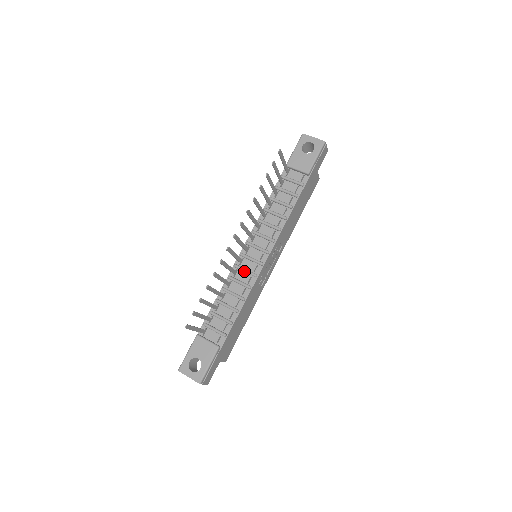
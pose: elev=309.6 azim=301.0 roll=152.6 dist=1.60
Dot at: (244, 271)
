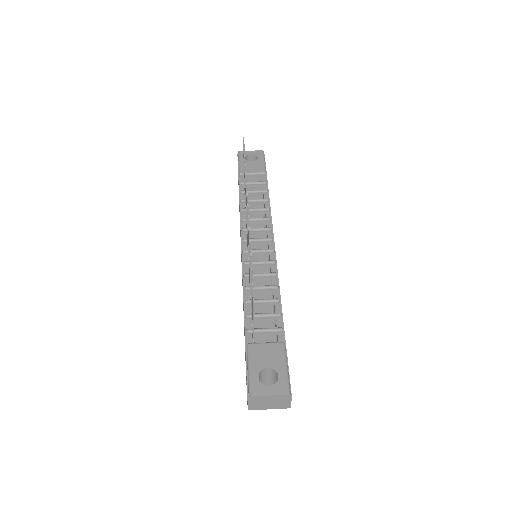
Dot at: (259, 263)
